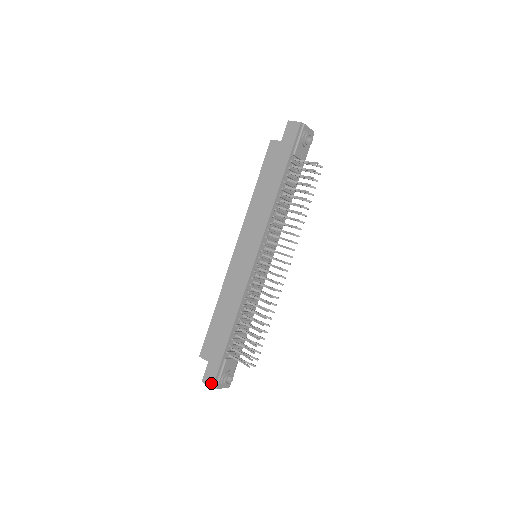
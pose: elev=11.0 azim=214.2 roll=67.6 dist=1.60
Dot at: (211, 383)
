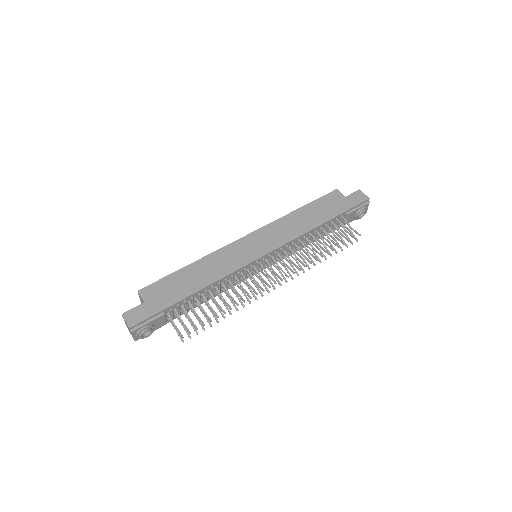
Dot at: (132, 322)
